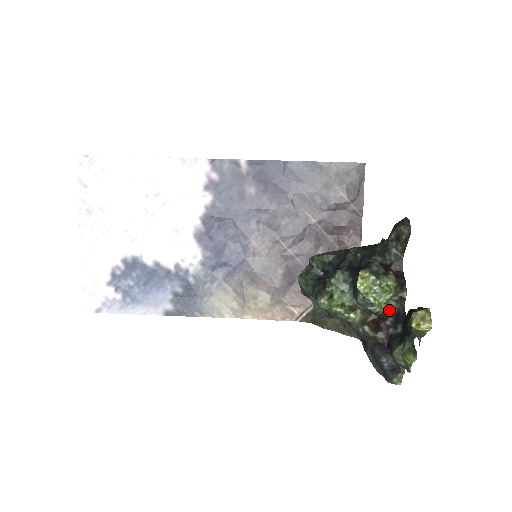
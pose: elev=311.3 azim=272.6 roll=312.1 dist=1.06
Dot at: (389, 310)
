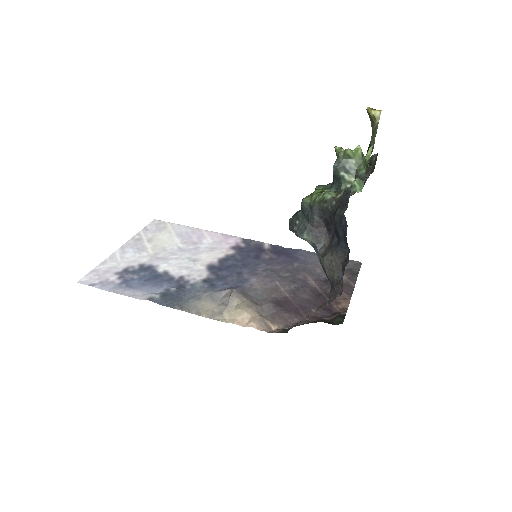
Dot at: occluded
